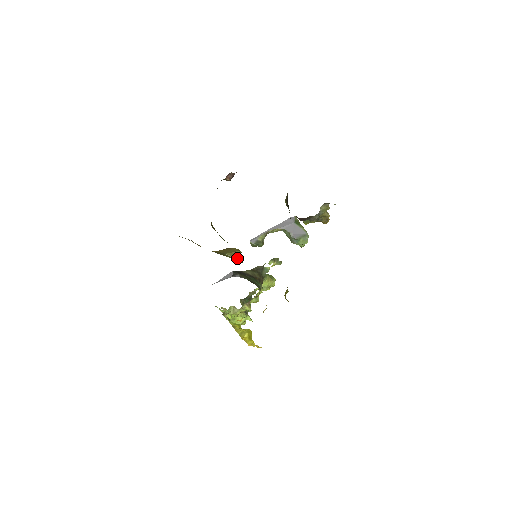
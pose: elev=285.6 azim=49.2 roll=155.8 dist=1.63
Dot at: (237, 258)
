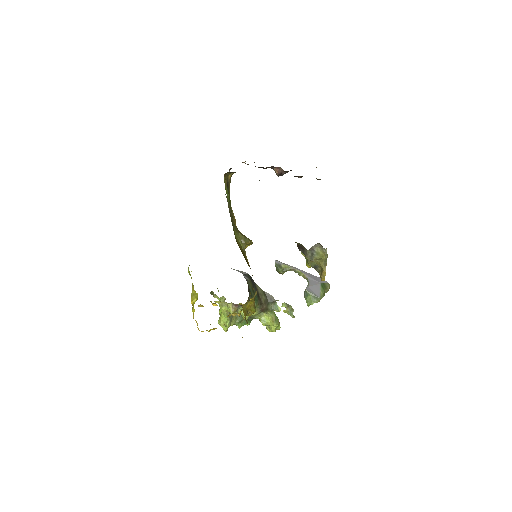
Dot at: (243, 243)
